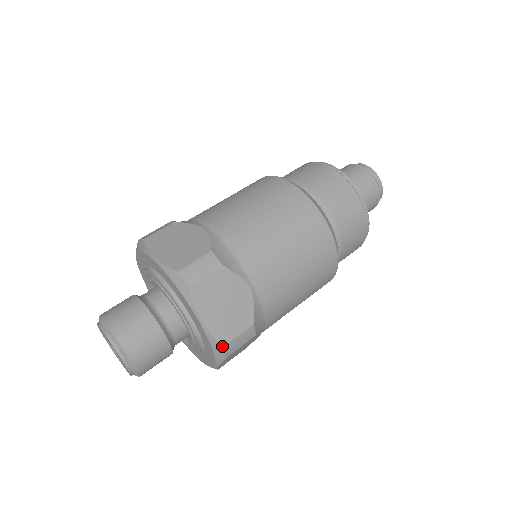
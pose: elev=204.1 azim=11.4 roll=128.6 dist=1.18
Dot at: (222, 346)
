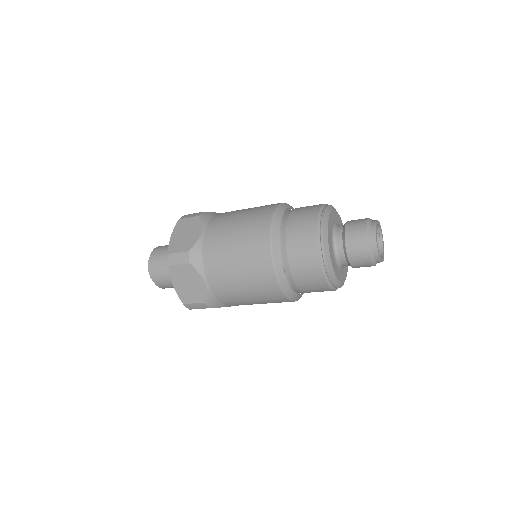
Dot at: (168, 253)
